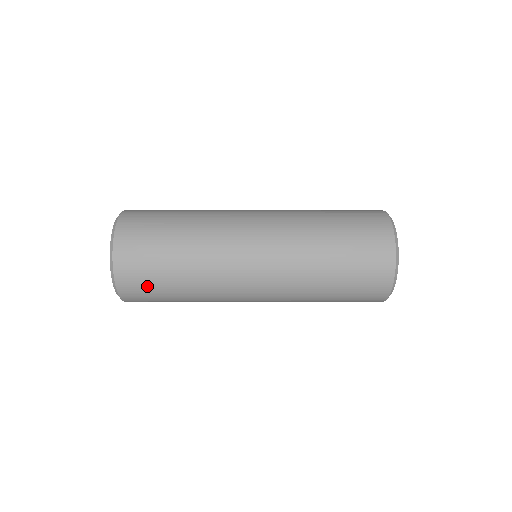
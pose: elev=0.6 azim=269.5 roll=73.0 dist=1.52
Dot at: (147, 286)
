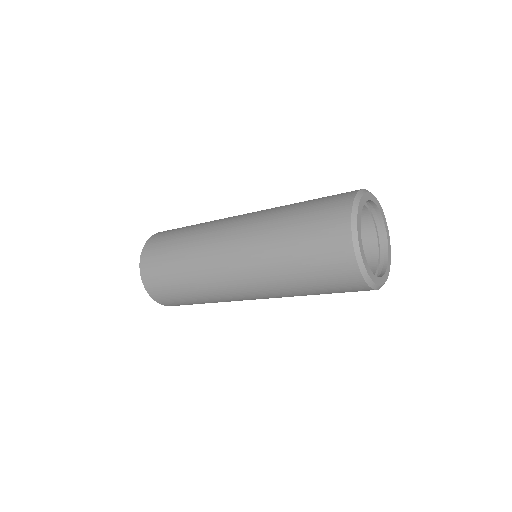
Dot at: (160, 246)
